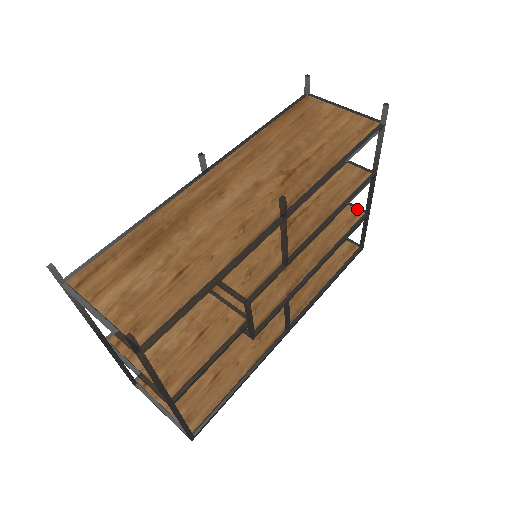
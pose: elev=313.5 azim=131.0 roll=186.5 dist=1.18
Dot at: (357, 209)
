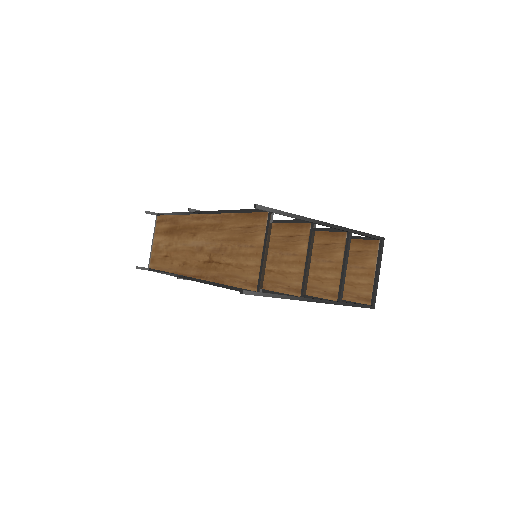
Dot at: (338, 292)
